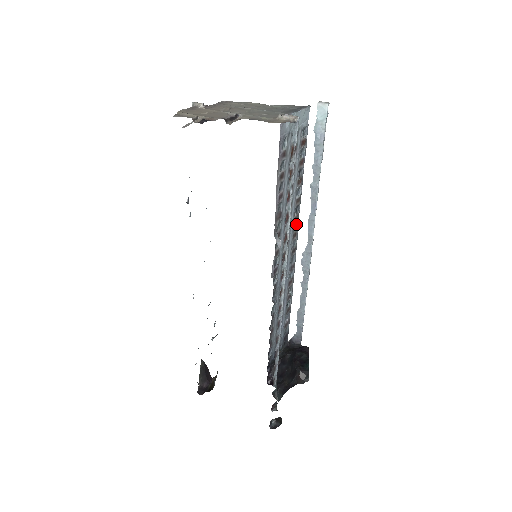
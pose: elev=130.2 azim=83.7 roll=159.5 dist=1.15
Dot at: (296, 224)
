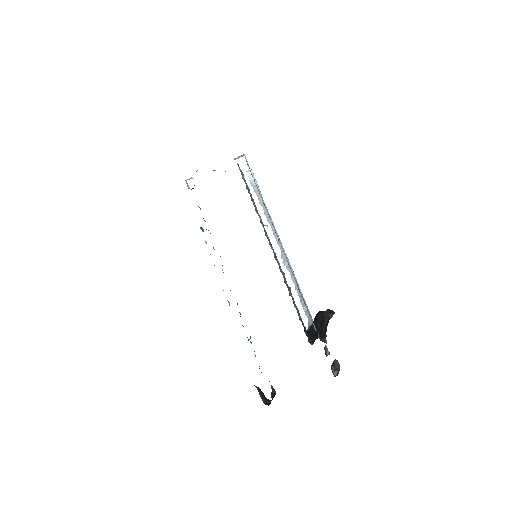
Dot at: occluded
